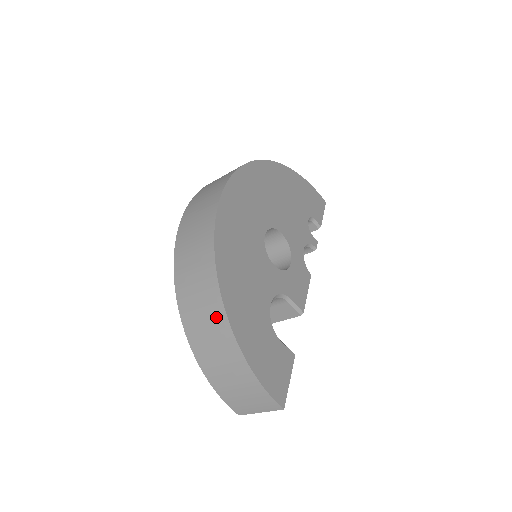
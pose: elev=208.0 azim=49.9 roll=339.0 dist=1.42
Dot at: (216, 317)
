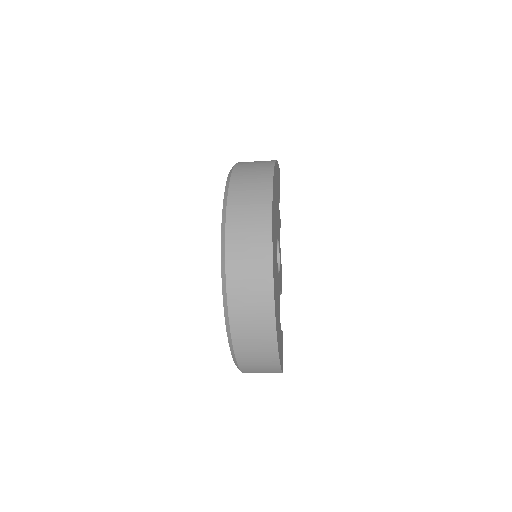
Dot at: (267, 343)
